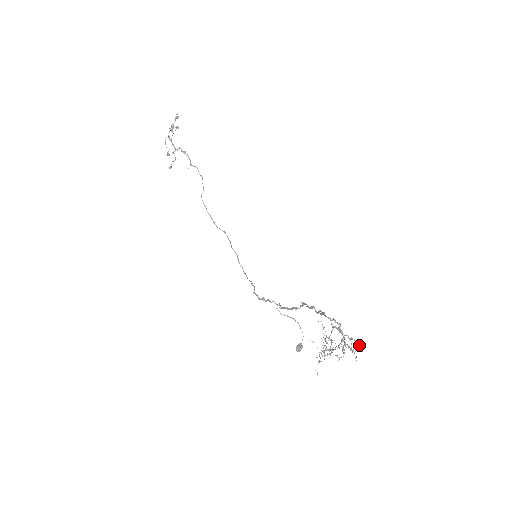
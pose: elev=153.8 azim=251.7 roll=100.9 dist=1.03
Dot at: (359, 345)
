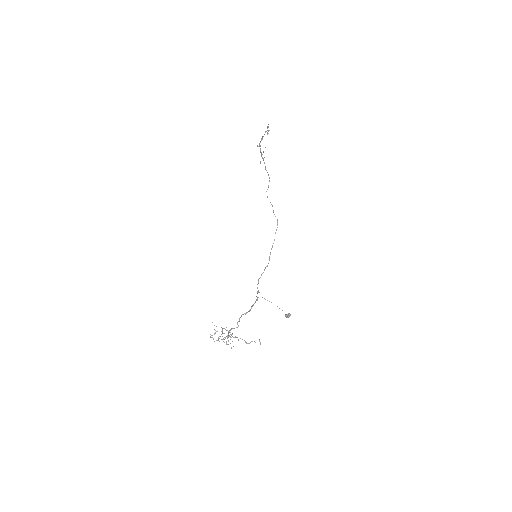
Dot at: (252, 341)
